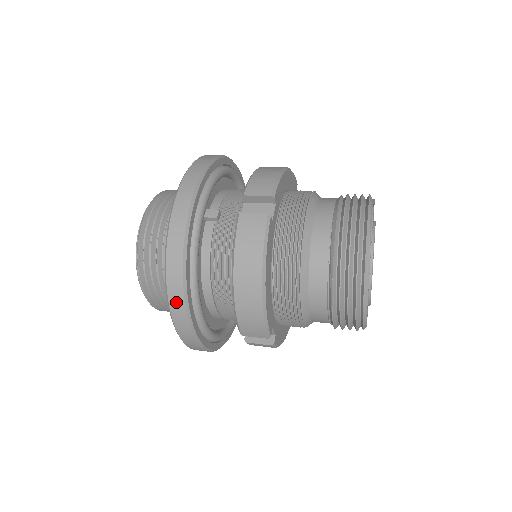
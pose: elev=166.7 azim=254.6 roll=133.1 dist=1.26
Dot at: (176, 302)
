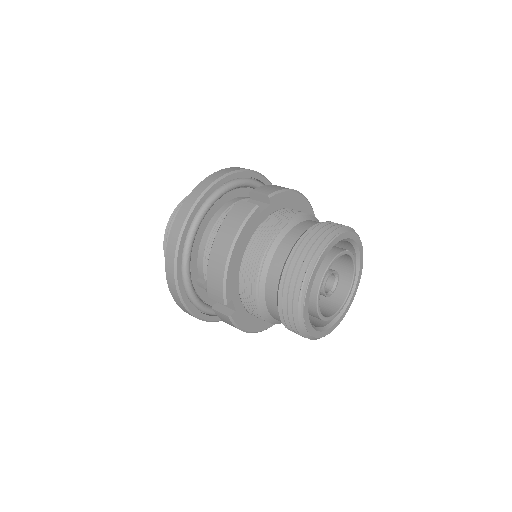
Dot at: occluded
